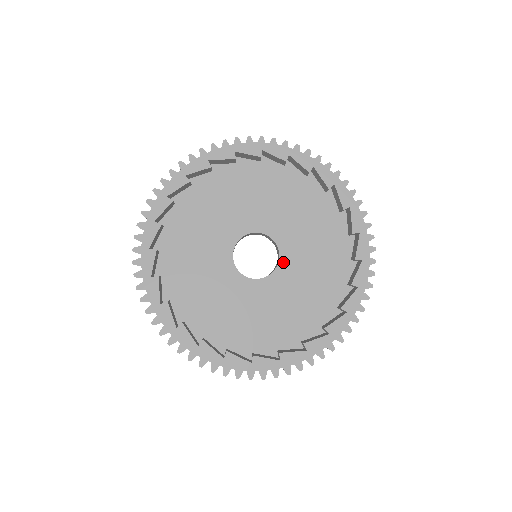
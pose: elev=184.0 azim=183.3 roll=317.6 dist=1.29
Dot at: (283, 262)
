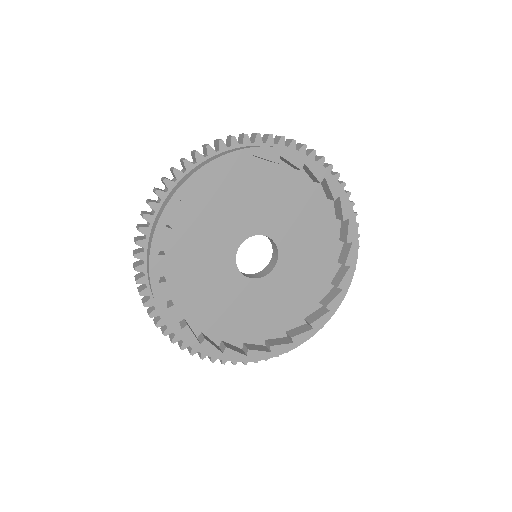
Dot at: (280, 244)
